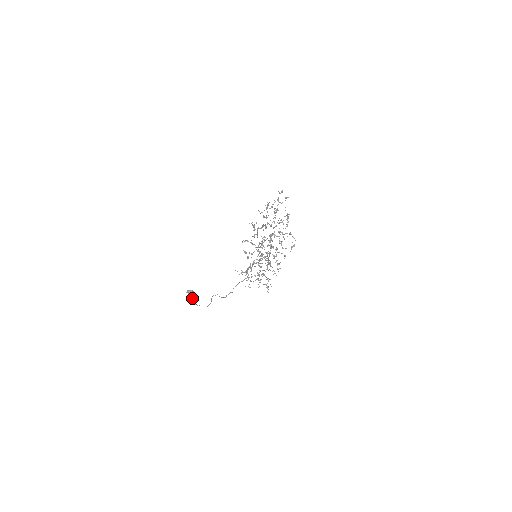
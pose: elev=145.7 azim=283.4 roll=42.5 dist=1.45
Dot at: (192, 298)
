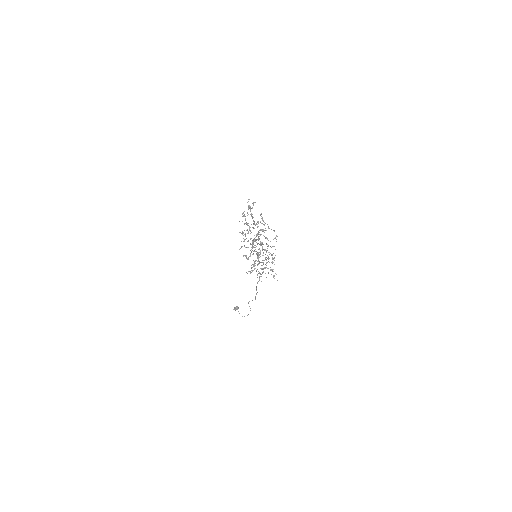
Dot at: occluded
